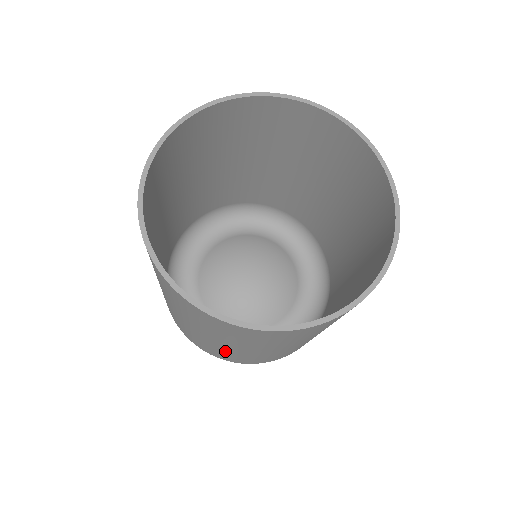
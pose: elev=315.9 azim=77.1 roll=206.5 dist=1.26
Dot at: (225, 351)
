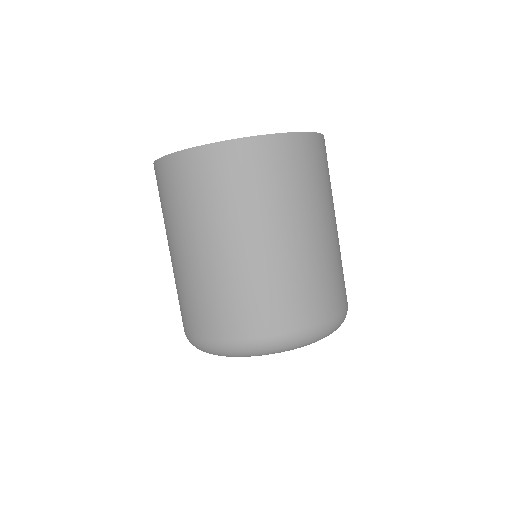
Dot at: (286, 269)
